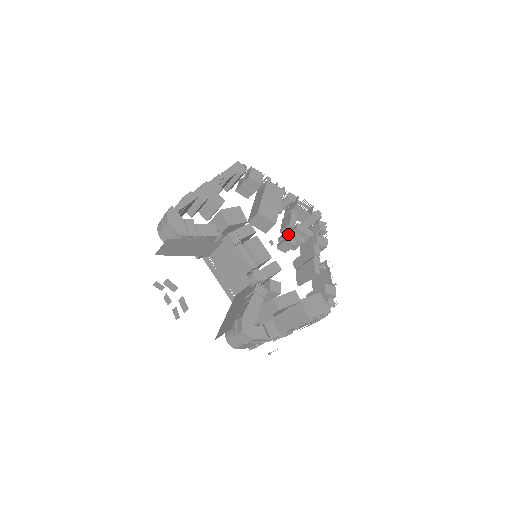
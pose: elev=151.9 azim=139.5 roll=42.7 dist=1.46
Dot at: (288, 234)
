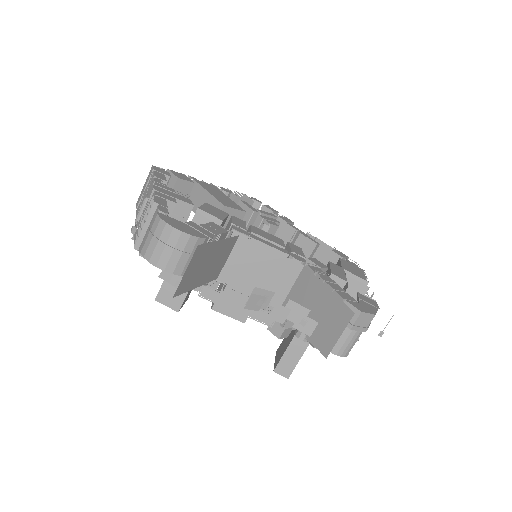
Dot at: (264, 219)
